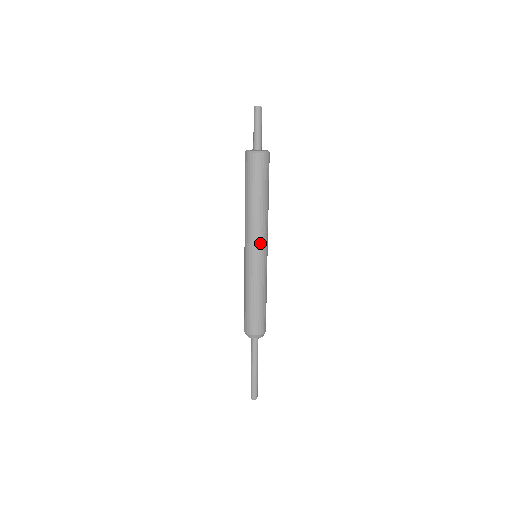
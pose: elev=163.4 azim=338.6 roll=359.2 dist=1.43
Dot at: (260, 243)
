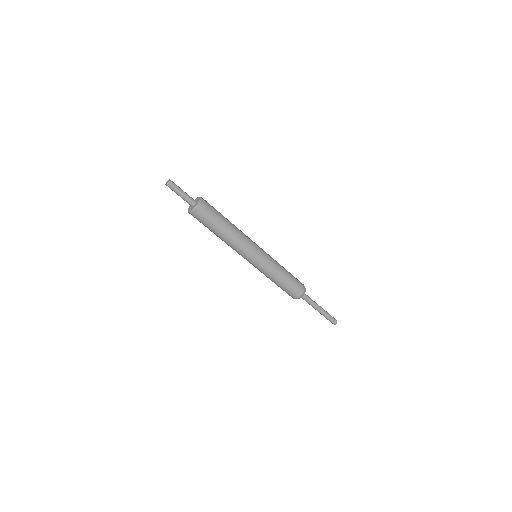
Dot at: (253, 246)
